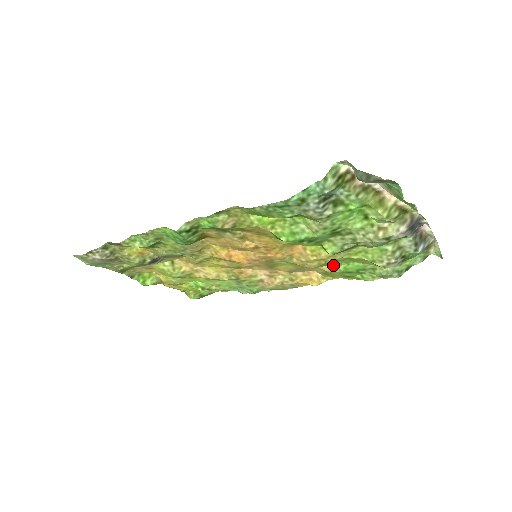
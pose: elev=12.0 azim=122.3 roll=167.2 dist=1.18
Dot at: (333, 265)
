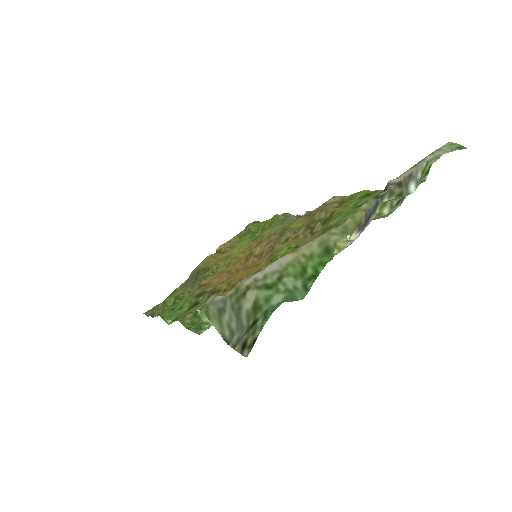
Dot at: (335, 217)
